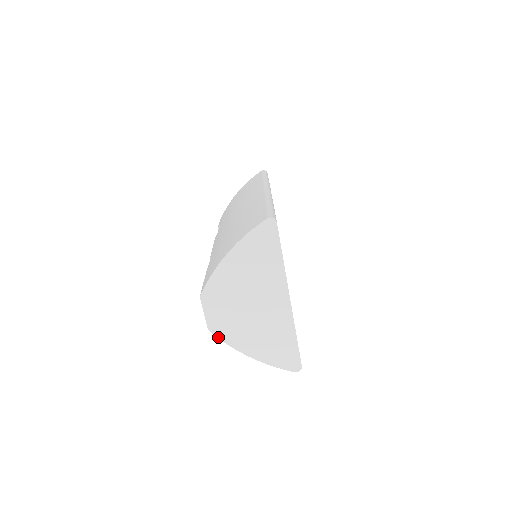
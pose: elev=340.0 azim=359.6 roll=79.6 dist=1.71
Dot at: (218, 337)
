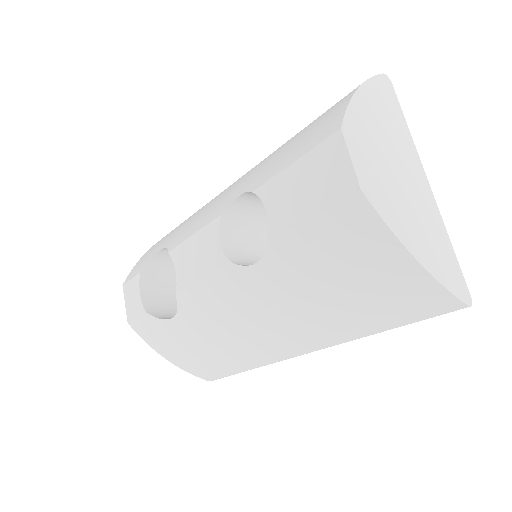
Dot at: (375, 209)
